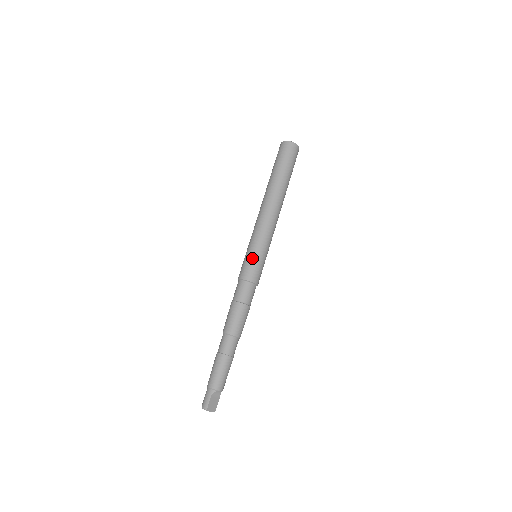
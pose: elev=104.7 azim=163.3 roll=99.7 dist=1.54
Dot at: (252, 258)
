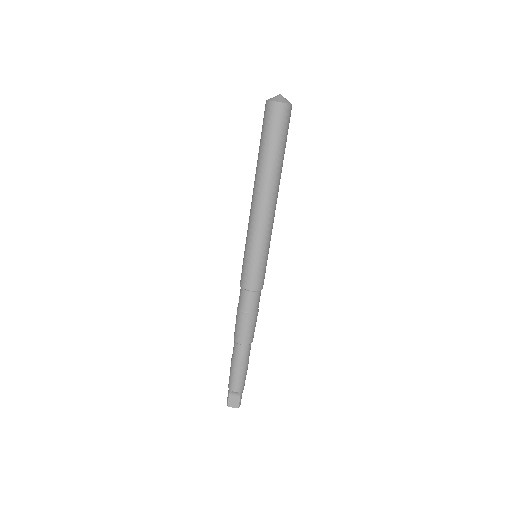
Dot at: (244, 262)
